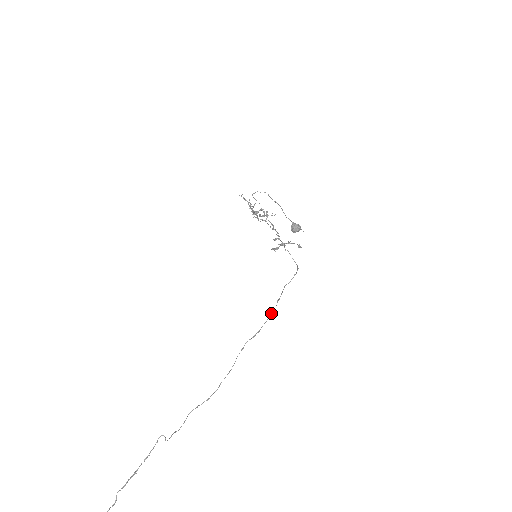
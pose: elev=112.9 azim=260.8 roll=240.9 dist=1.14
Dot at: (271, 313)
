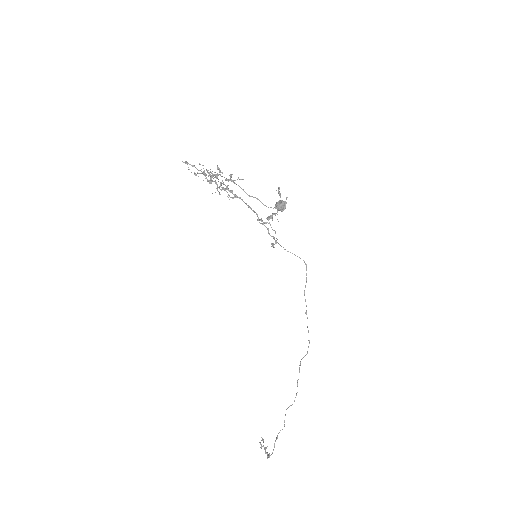
Dot at: occluded
